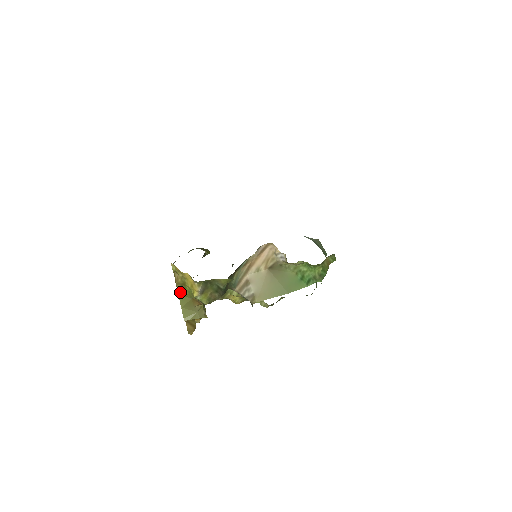
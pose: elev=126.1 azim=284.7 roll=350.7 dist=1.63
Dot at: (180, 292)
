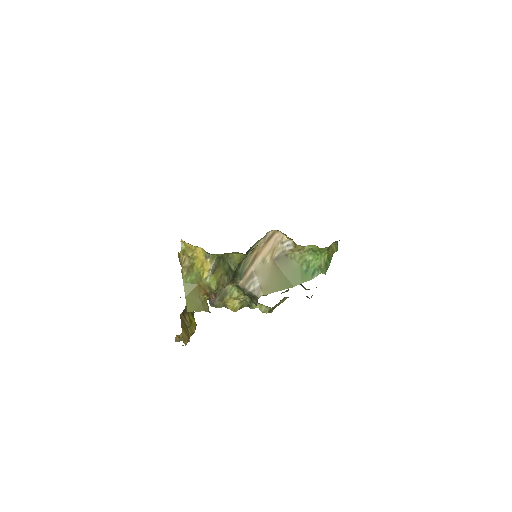
Dot at: (185, 278)
